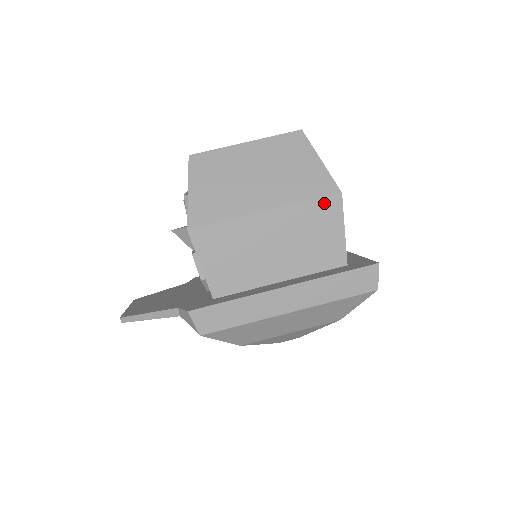
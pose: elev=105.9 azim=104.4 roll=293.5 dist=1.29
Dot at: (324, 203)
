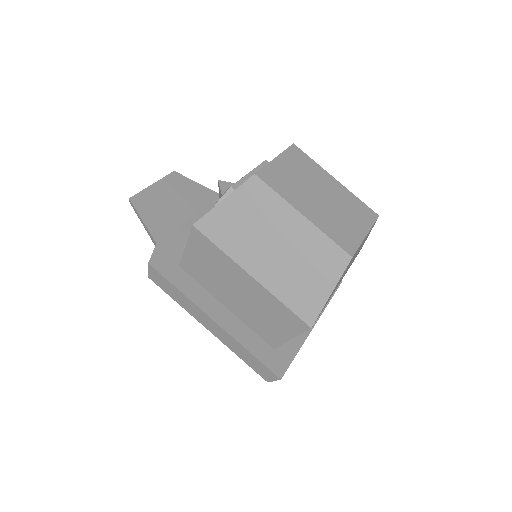
Dot at: (294, 317)
